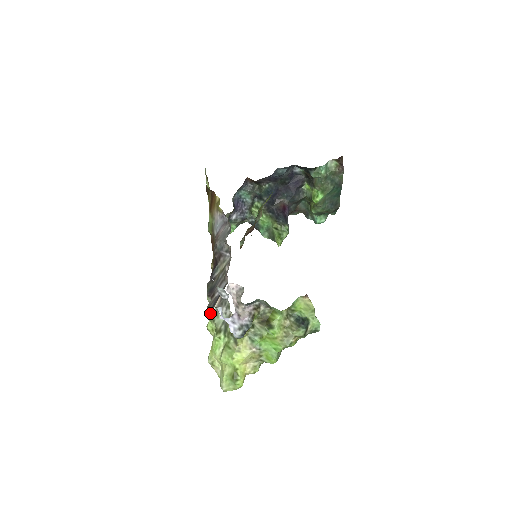
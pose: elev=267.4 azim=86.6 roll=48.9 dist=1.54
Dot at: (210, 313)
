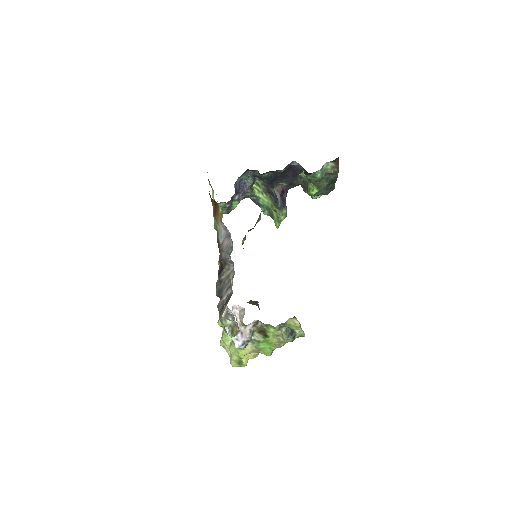
Dot at: (220, 316)
